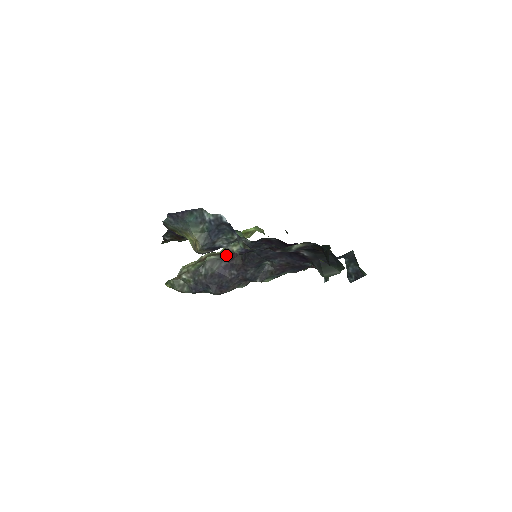
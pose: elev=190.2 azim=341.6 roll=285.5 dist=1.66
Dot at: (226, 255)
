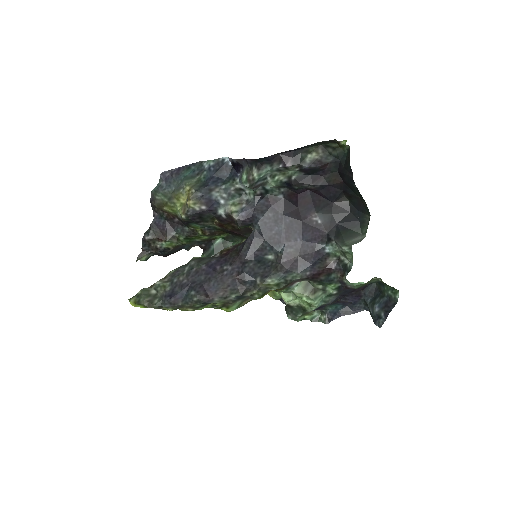
Dot at: (218, 255)
